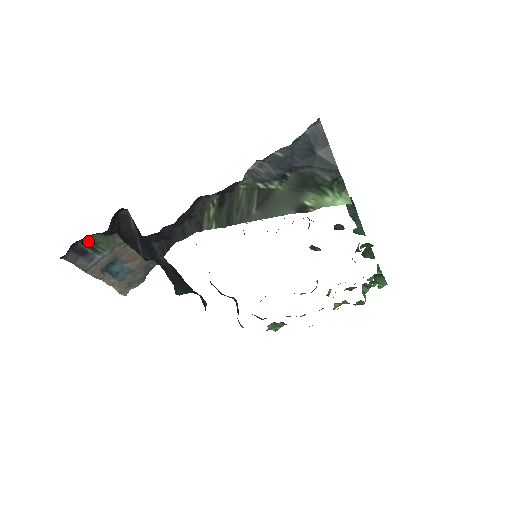
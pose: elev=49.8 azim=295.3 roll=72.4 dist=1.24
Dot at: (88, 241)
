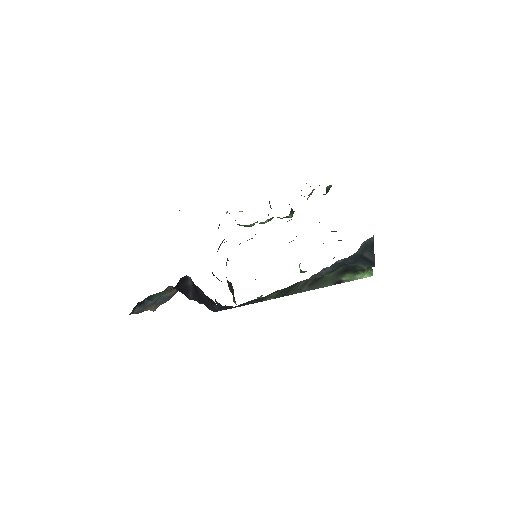
Dot at: (147, 297)
